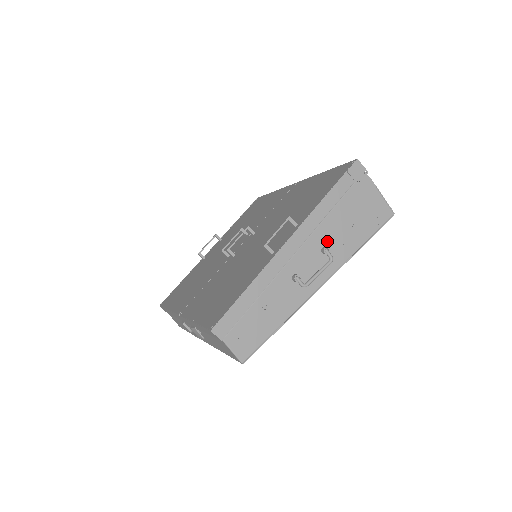
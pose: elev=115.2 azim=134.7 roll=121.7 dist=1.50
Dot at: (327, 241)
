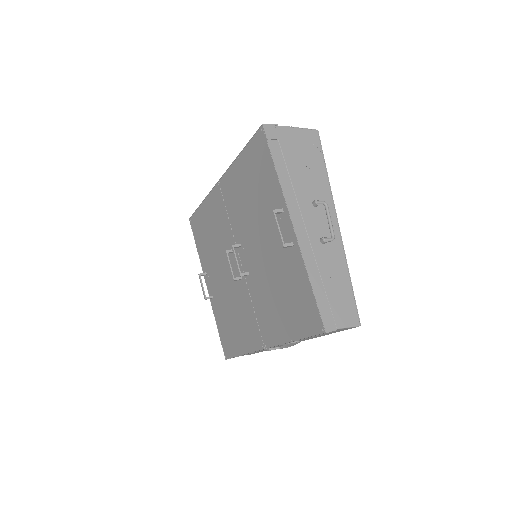
Dot at: (309, 196)
